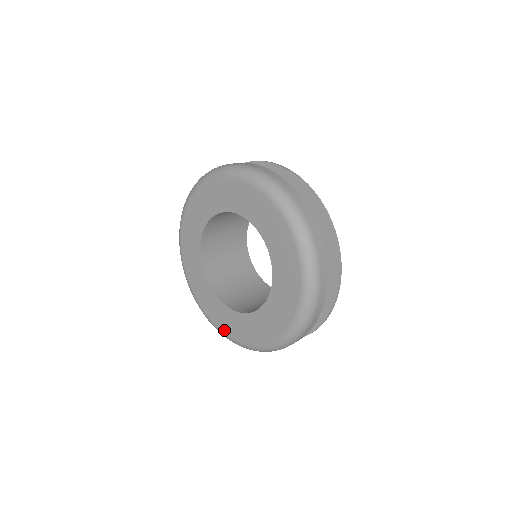
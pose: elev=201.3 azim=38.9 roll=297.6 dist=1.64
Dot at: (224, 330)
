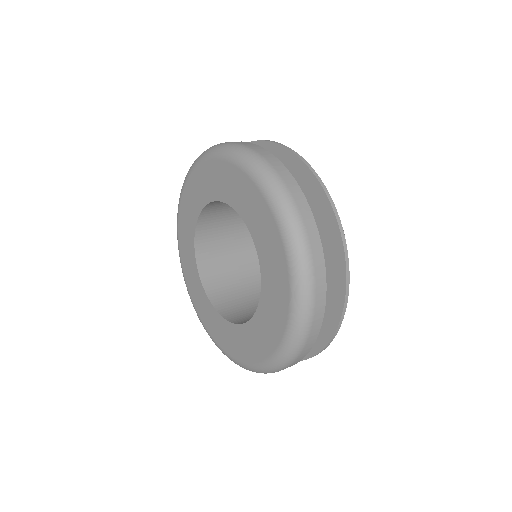
Dot at: (241, 358)
